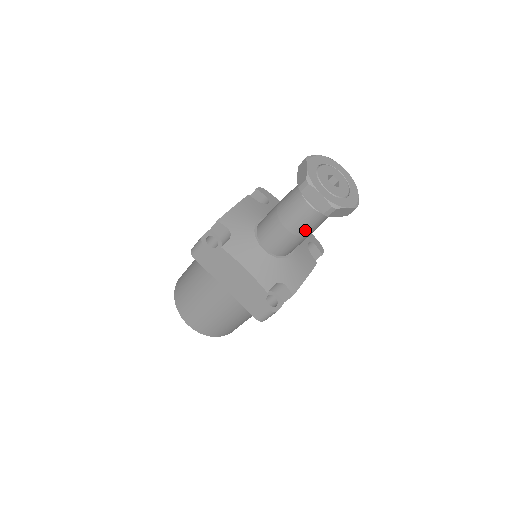
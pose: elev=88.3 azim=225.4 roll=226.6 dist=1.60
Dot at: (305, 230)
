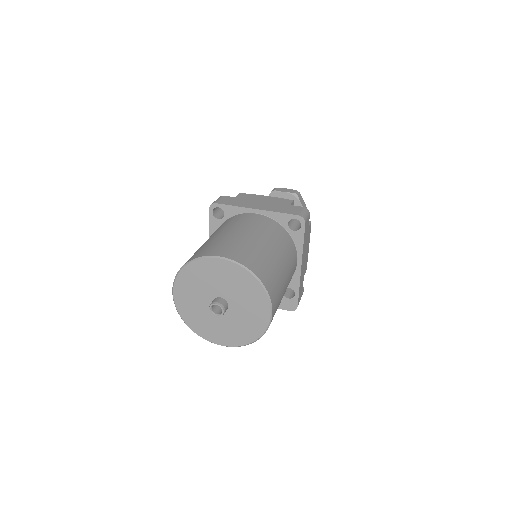
Dot at: occluded
